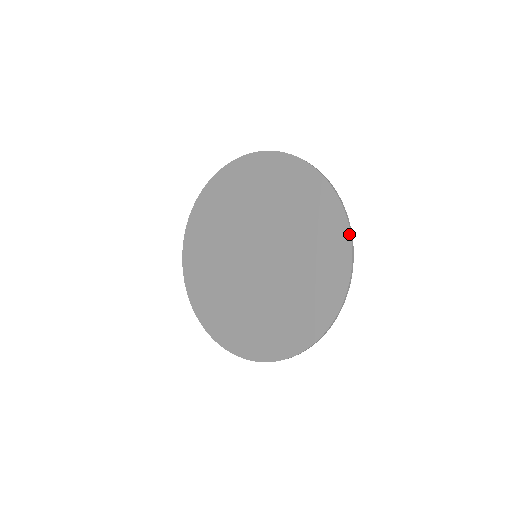
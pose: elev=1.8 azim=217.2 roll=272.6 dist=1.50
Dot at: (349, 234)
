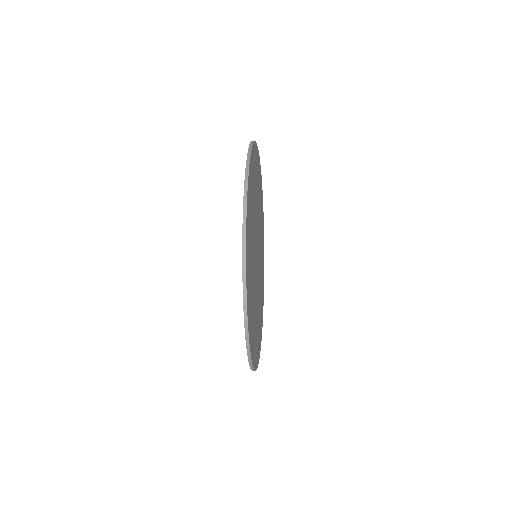
Dot at: (246, 348)
